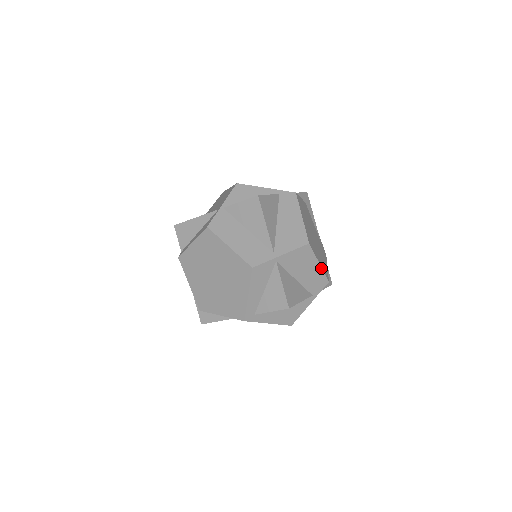
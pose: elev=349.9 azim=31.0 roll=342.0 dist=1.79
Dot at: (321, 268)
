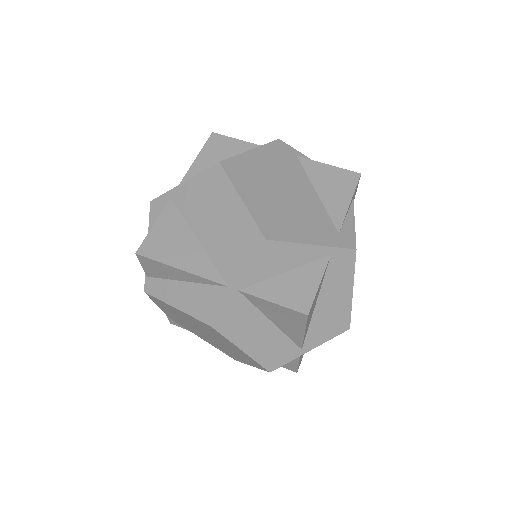
Dot at: occluded
